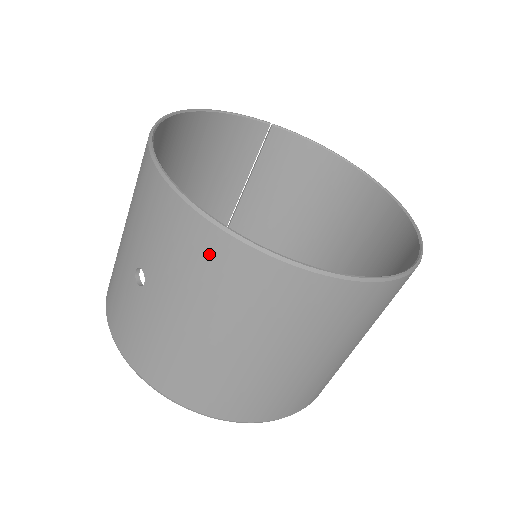
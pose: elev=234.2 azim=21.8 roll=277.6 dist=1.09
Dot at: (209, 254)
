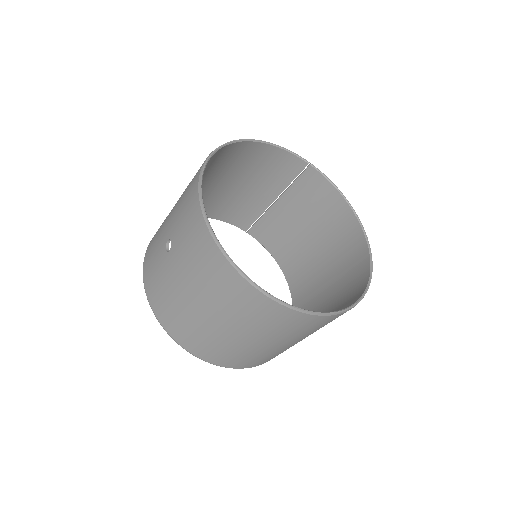
Dot at: (207, 255)
